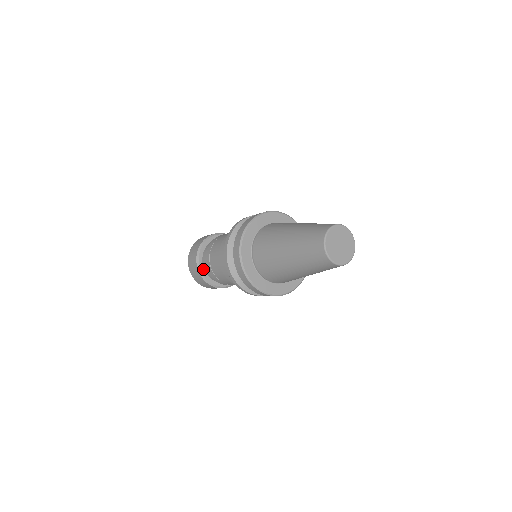
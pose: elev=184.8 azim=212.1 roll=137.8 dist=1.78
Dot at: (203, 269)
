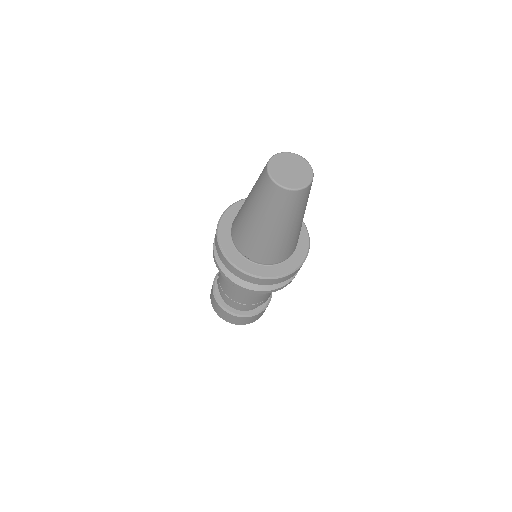
Dot at: occluded
